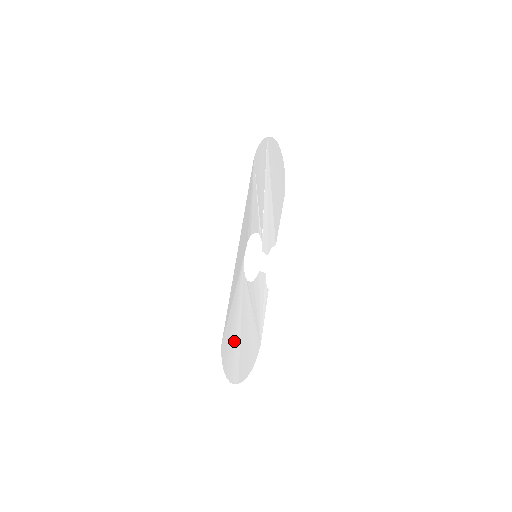
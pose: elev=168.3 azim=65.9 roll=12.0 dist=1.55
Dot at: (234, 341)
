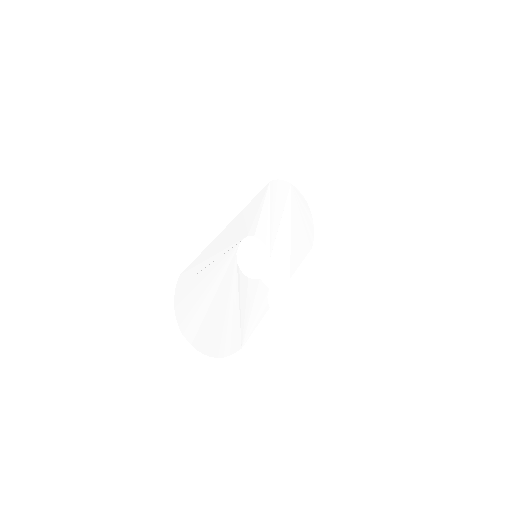
Dot at: (200, 296)
